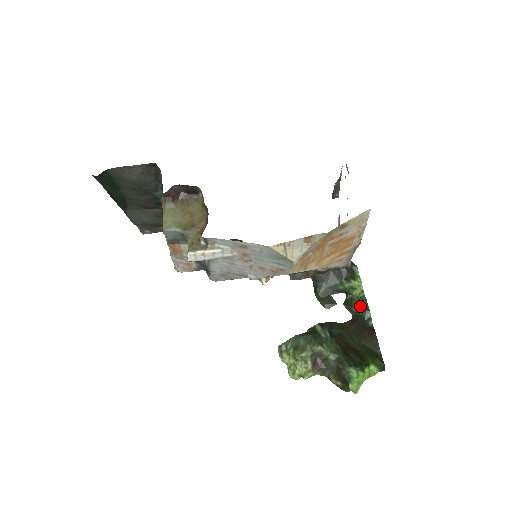
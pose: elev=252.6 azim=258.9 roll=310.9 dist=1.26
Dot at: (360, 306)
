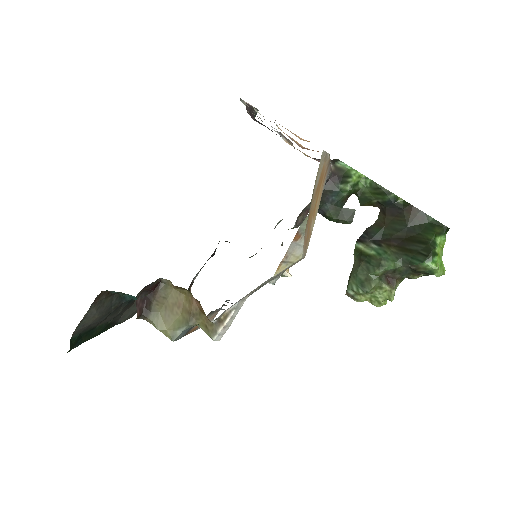
Dot at: (377, 194)
